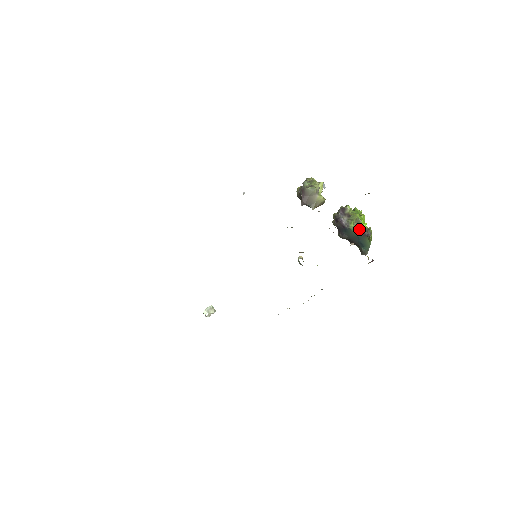
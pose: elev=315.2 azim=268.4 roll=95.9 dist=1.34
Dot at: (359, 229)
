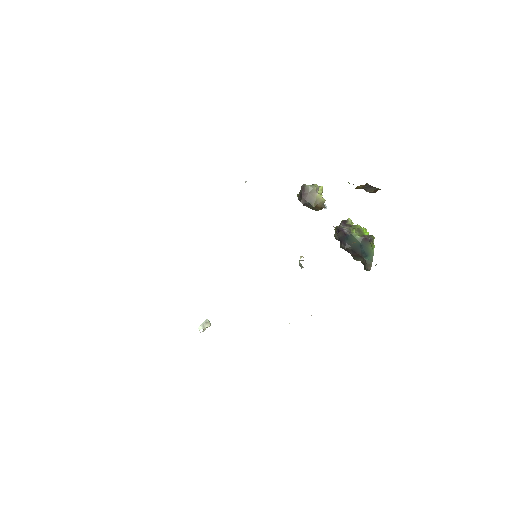
Dot at: (361, 236)
